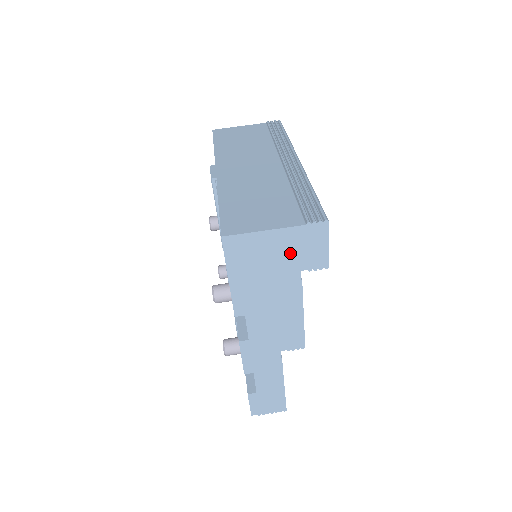
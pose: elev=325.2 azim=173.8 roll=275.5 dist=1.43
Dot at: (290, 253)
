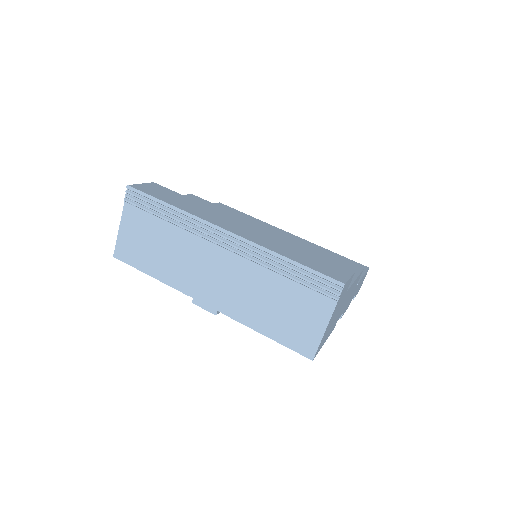
Dot at: (338, 306)
